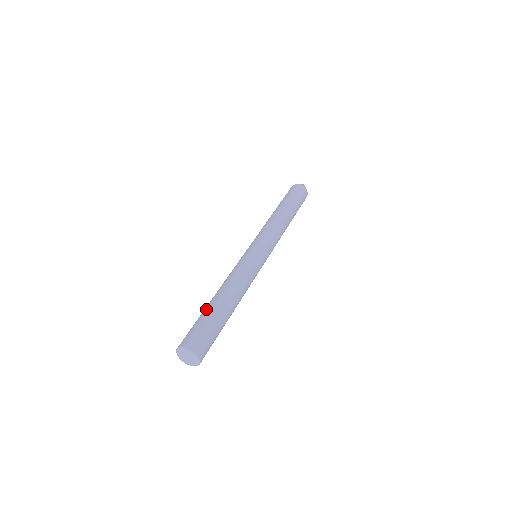
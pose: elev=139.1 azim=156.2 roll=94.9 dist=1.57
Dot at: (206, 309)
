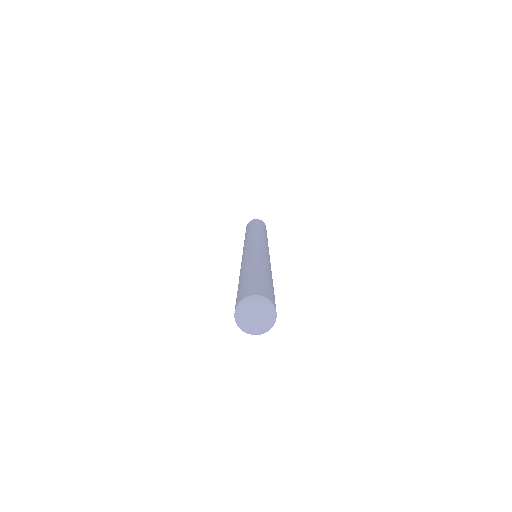
Dot at: (262, 273)
